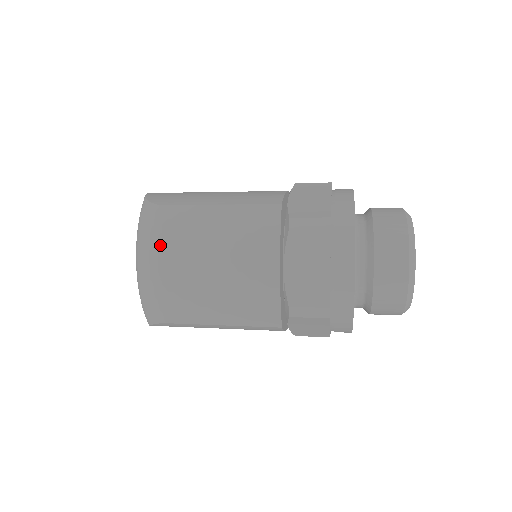
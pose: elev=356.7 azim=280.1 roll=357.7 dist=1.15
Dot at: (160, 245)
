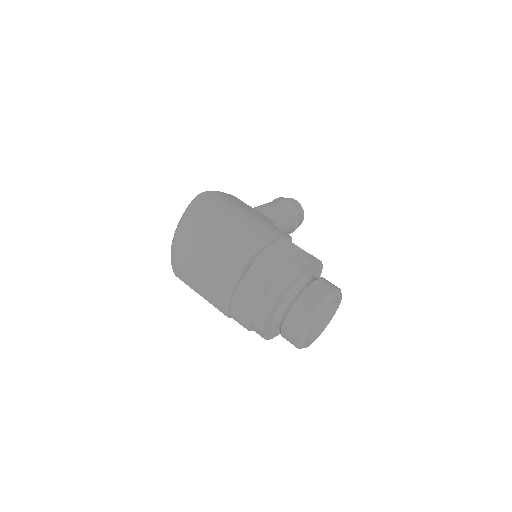
Dot at: (182, 241)
